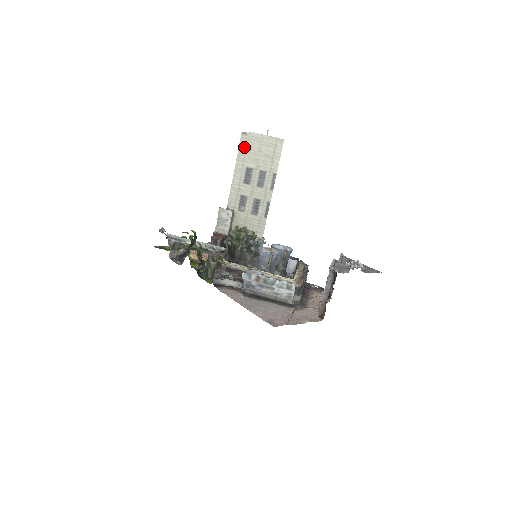
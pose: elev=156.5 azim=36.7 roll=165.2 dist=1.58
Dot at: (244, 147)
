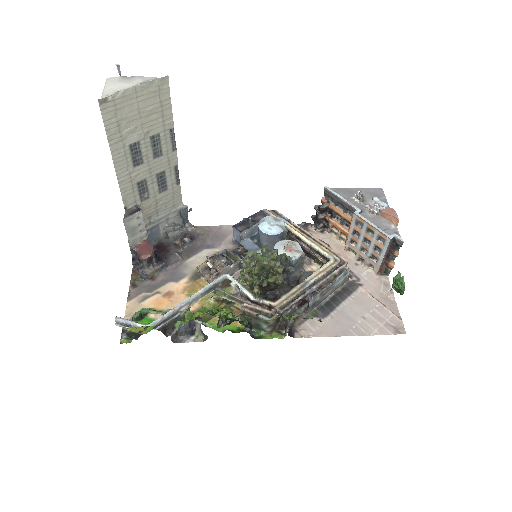
Dot at: (113, 121)
